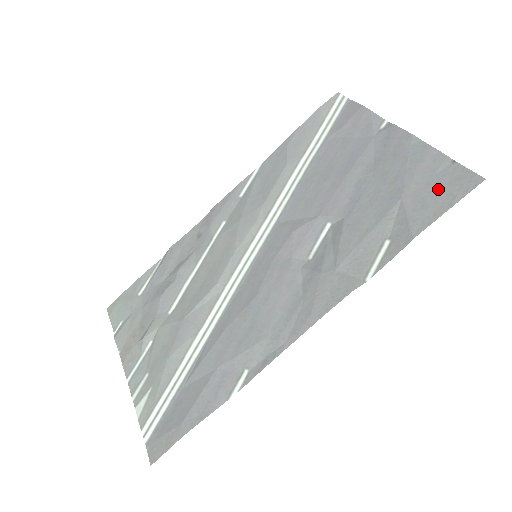
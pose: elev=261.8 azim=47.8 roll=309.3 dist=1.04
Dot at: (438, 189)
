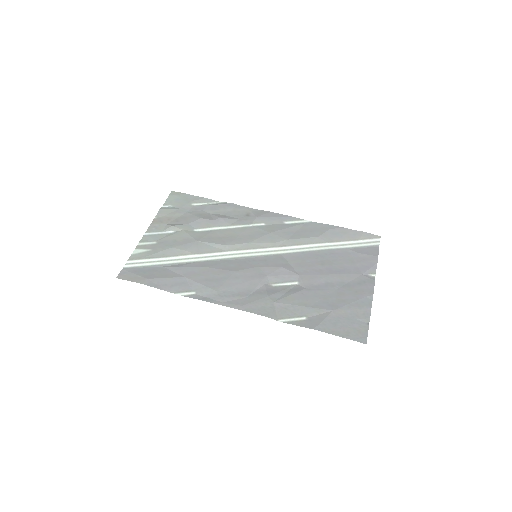
Dot at: (348, 325)
